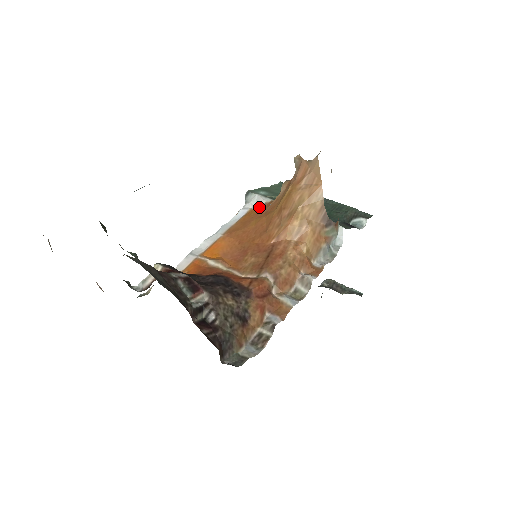
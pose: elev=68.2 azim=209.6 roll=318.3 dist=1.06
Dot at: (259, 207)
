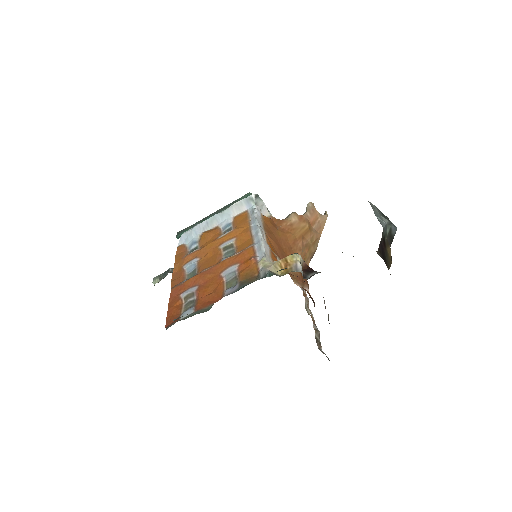
Dot at: (264, 215)
